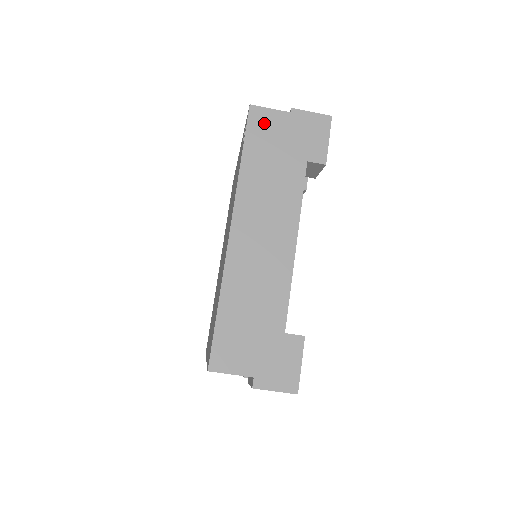
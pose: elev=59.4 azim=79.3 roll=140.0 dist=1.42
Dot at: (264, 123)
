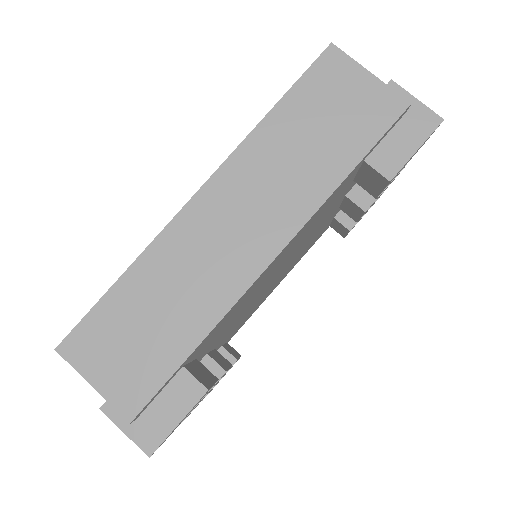
Dot at: (335, 77)
